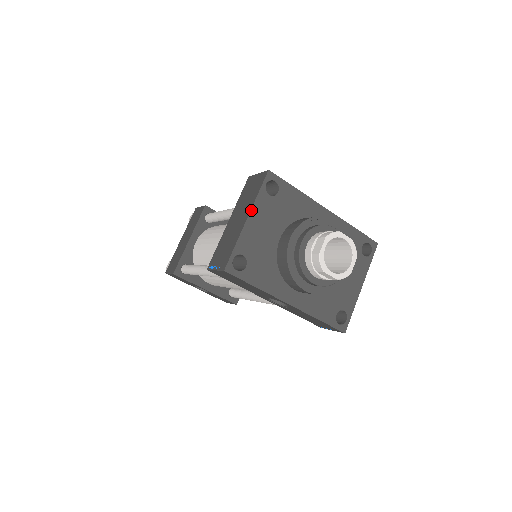
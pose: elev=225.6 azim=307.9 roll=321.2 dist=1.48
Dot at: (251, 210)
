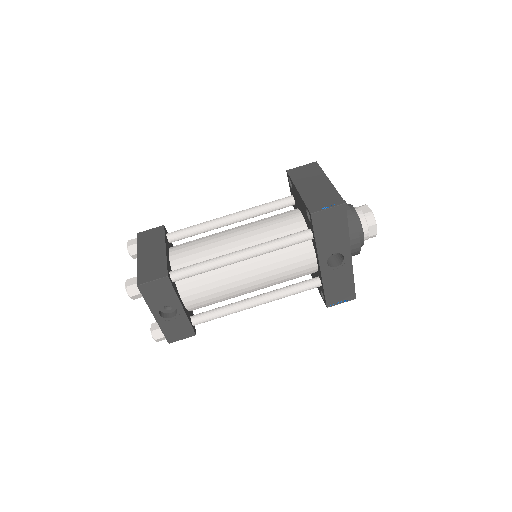
Dot at: (327, 177)
